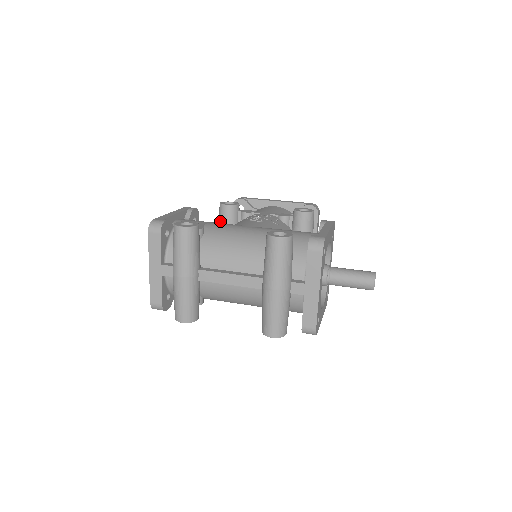
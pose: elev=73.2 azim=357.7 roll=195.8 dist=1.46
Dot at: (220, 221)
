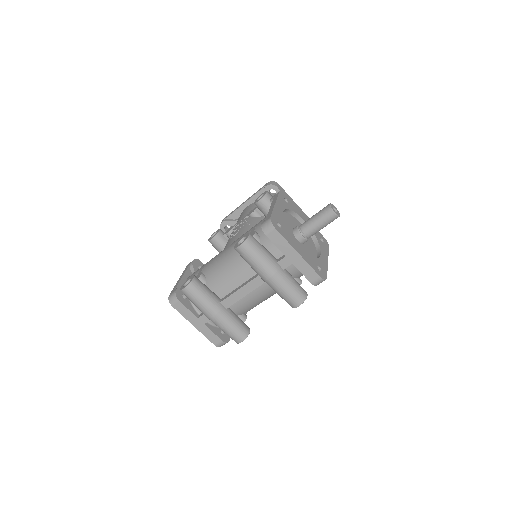
Dot at: occluded
